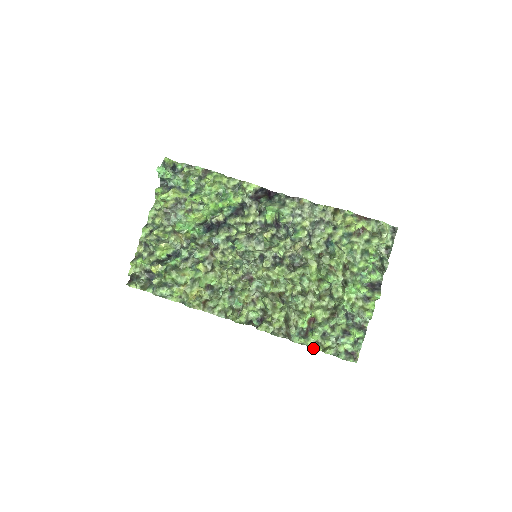
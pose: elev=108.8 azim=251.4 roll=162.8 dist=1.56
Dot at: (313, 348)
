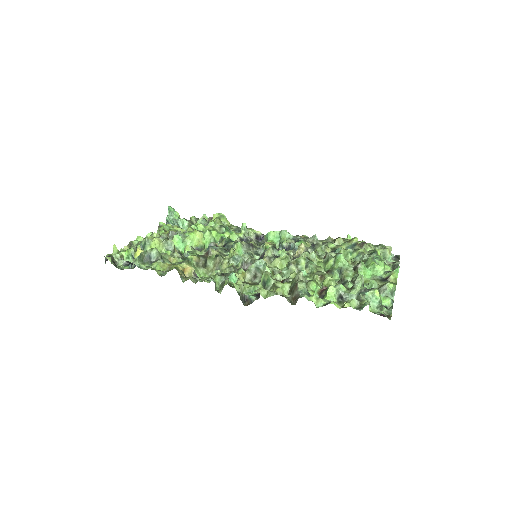
Dot at: (329, 303)
